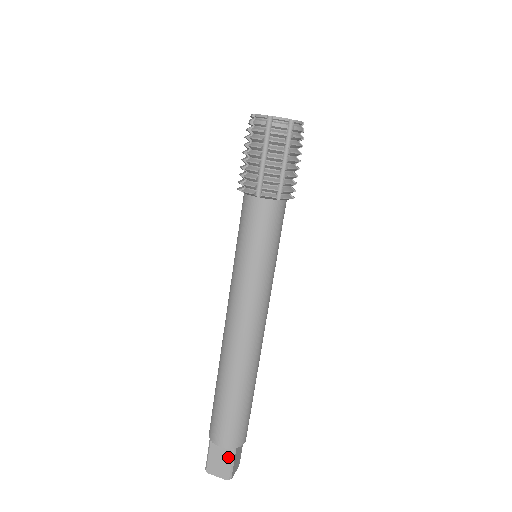
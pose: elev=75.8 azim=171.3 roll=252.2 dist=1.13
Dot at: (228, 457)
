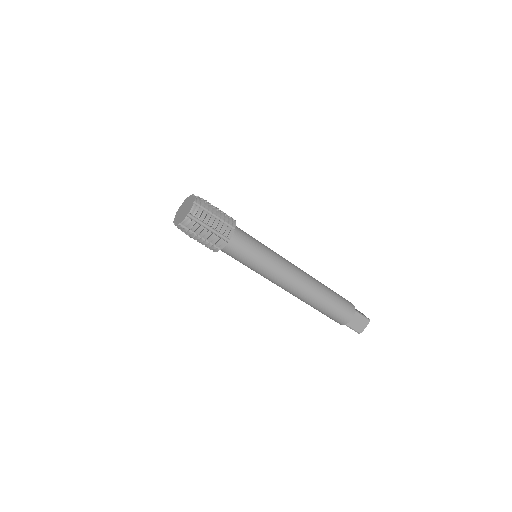
Dot at: (347, 326)
